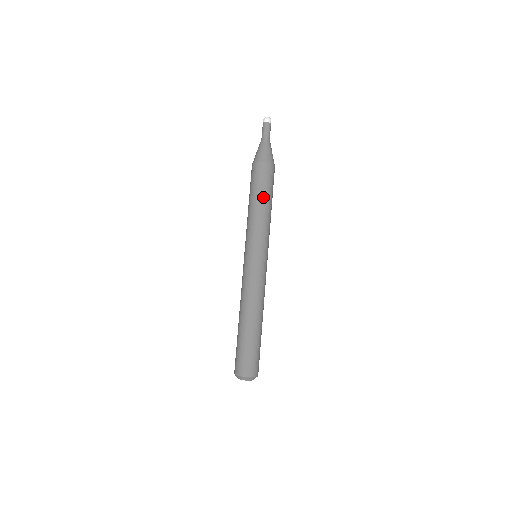
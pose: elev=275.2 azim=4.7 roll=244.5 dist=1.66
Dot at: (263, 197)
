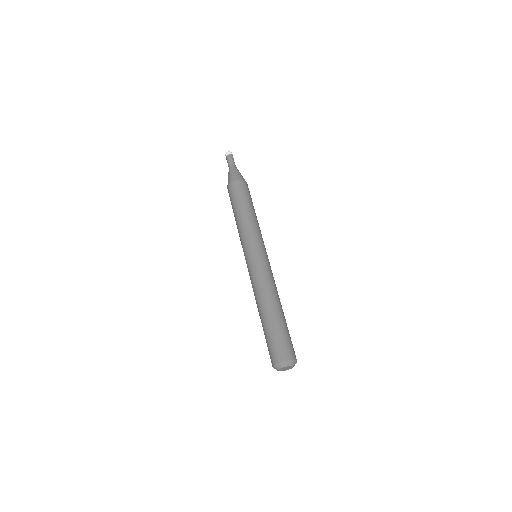
Dot at: (242, 206)
